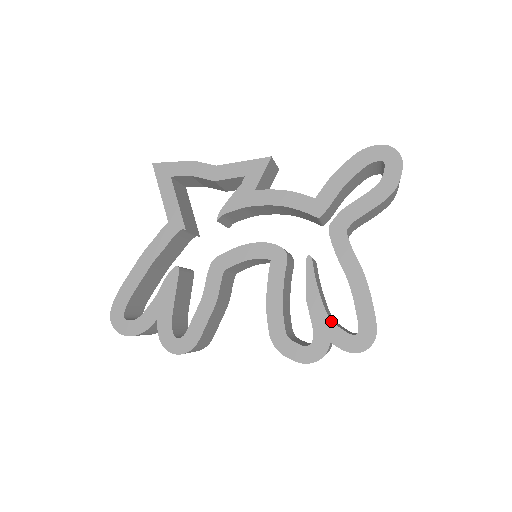
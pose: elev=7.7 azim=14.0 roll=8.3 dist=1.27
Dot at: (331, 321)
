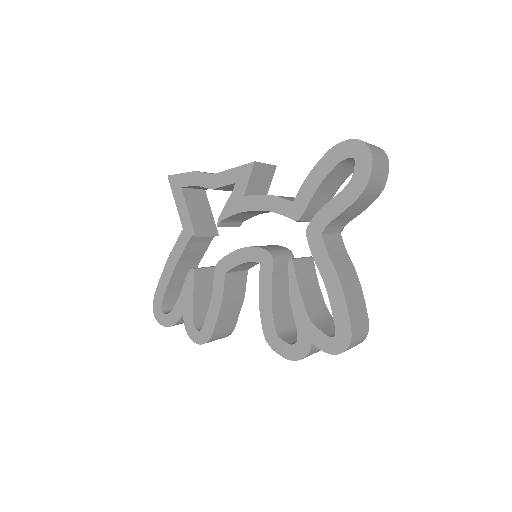
Dot at: (311, 323)
